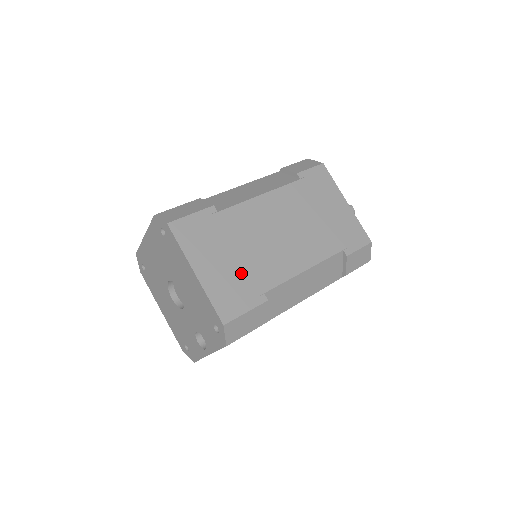
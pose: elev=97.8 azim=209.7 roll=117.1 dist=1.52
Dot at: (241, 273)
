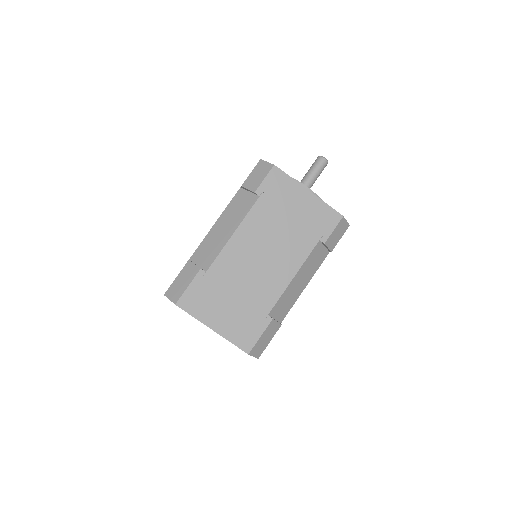
Dot at: (244, 310)
